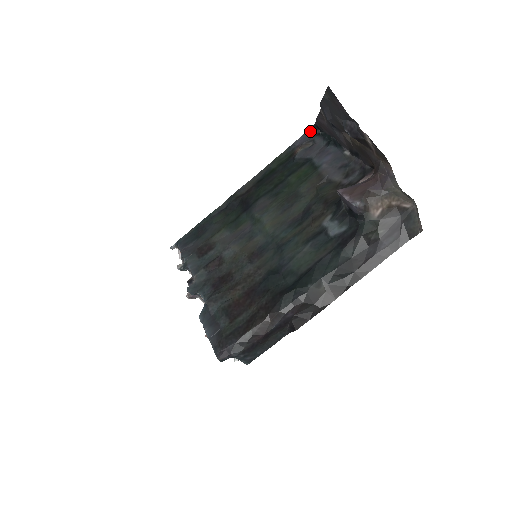
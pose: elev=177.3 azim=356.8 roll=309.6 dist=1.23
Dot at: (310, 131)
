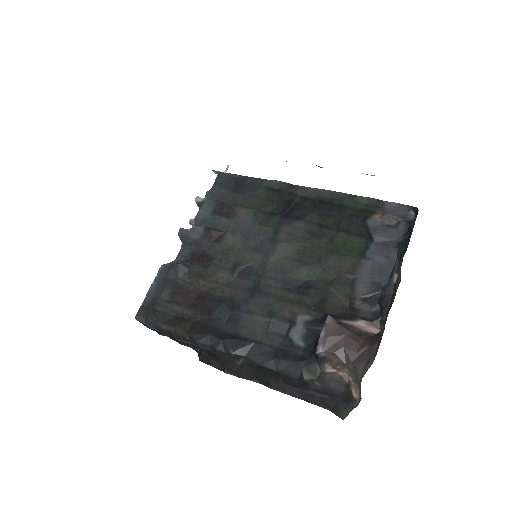
Dot at: (409, 209)
